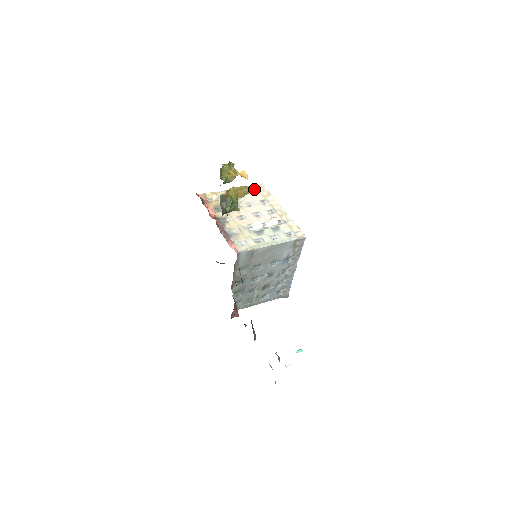
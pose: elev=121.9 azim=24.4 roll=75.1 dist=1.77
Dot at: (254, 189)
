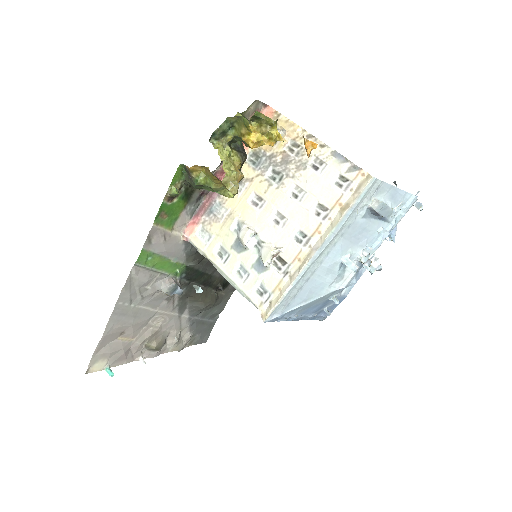
Dot at: (349, 173)
